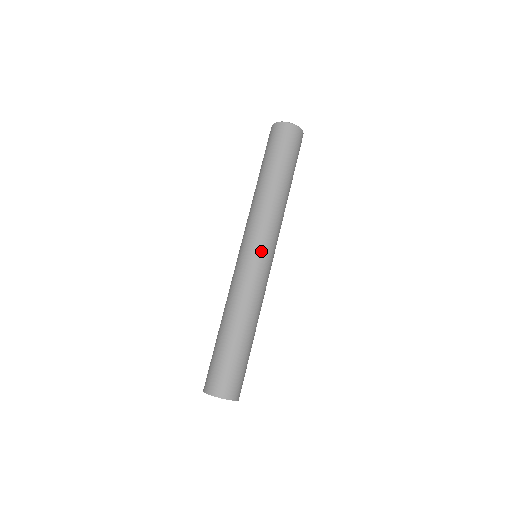
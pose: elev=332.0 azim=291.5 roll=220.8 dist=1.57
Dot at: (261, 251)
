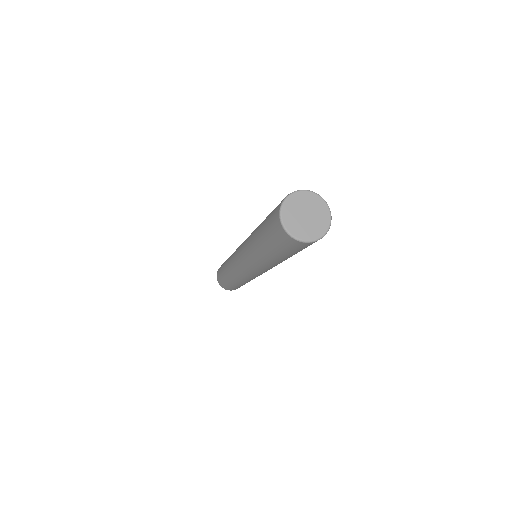
Dot at: (246, 271)
